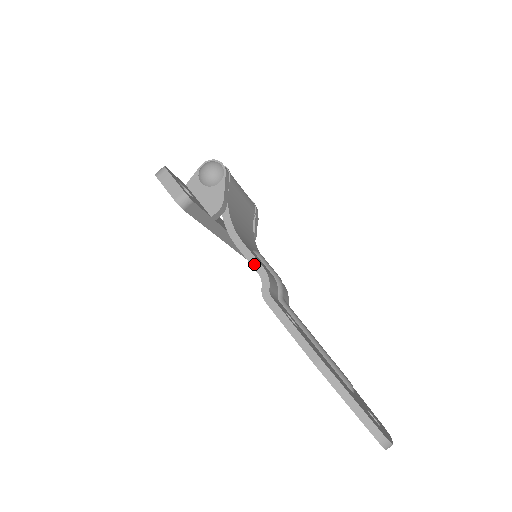
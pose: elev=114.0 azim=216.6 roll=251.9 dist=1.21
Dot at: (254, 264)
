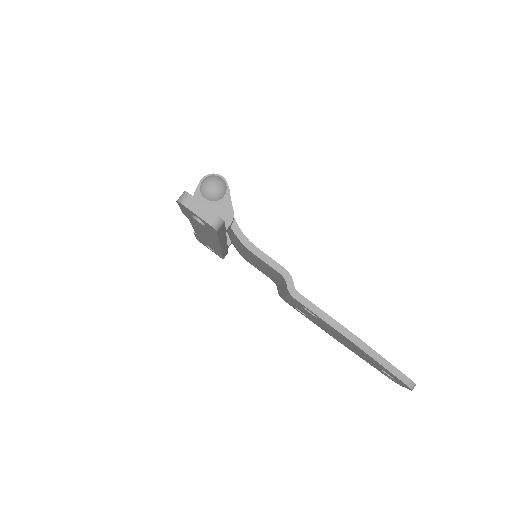
Dot at: (274, 266)
